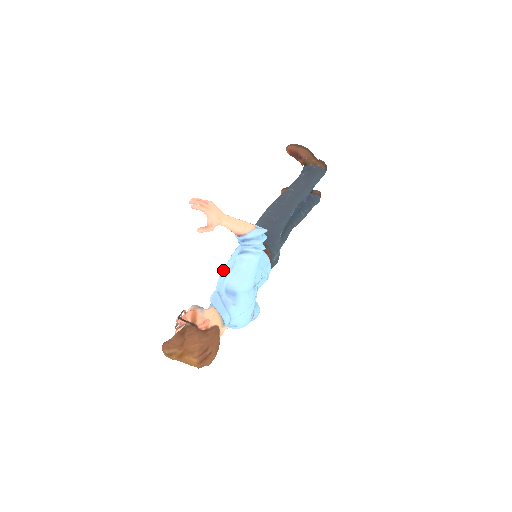
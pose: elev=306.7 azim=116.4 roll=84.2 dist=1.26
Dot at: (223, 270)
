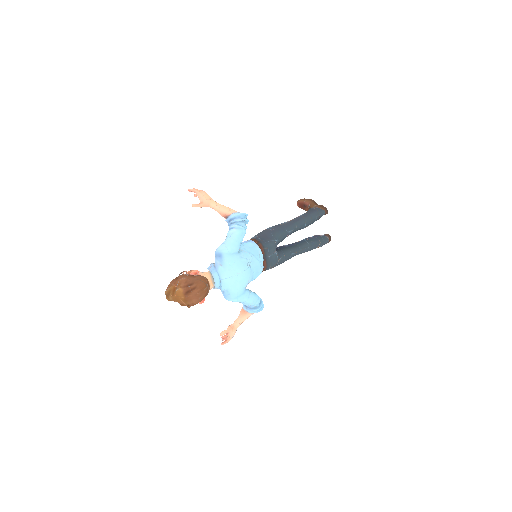
Dot at: occluded
